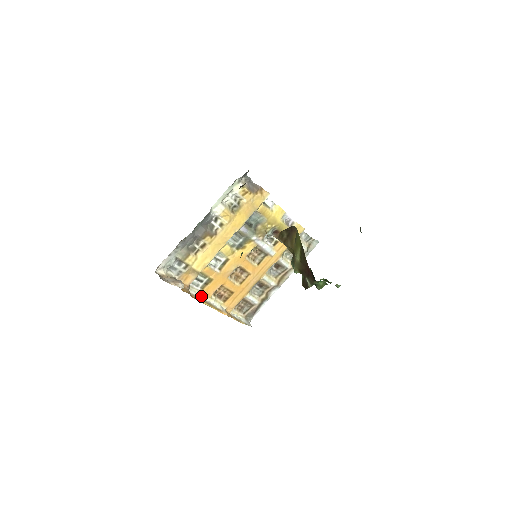
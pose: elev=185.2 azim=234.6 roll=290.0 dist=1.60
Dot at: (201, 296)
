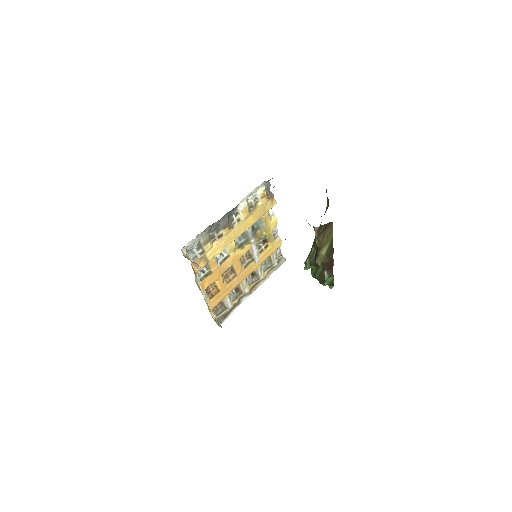
Dot at: (199, 287)
